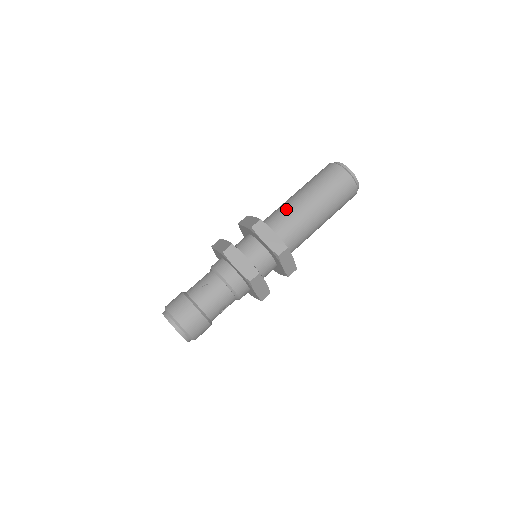
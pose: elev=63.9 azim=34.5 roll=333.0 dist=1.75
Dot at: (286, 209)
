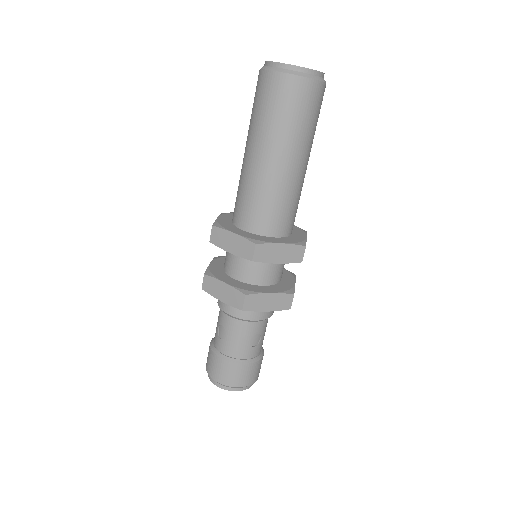
Dot at: (240, 184)
